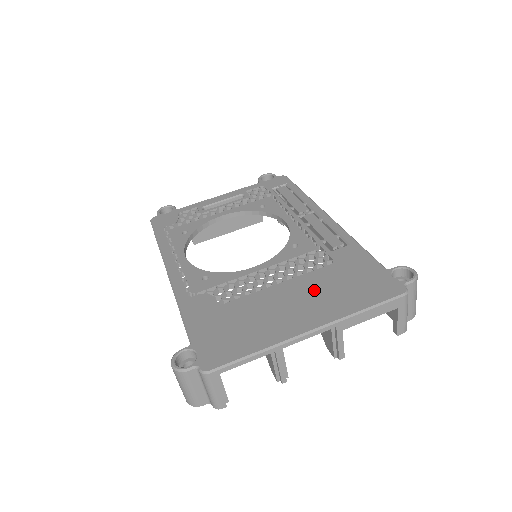
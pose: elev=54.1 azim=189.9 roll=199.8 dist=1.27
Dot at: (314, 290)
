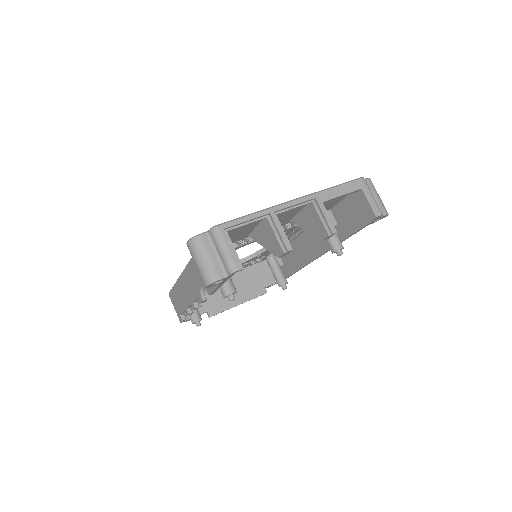
Dot at: occluded
